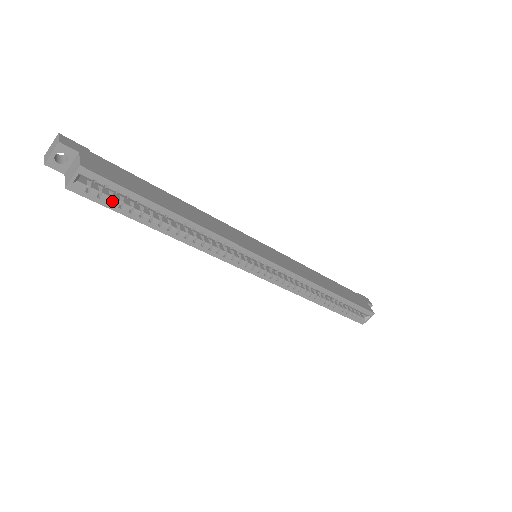
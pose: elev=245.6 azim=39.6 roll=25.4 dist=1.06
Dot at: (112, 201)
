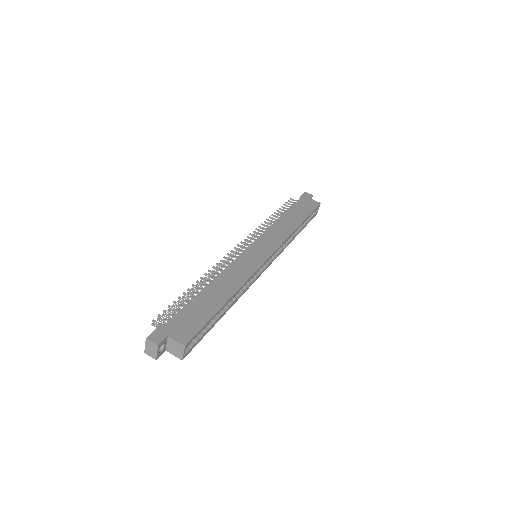
Dot at: (201, 336)
